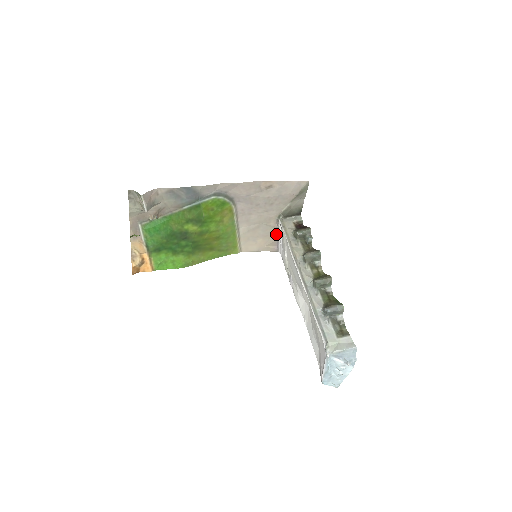
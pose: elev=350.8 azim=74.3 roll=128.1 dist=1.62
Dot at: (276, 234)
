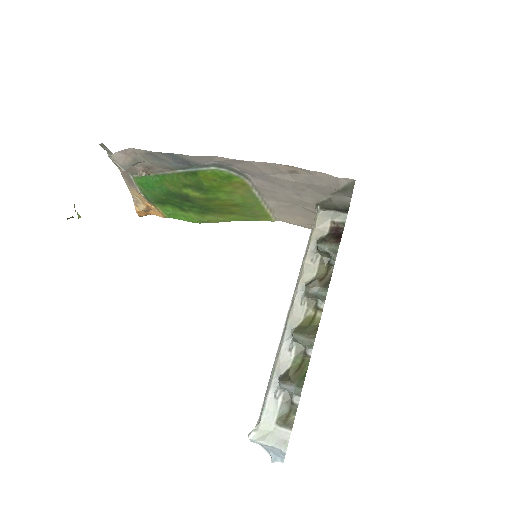
Dot at: occluded
